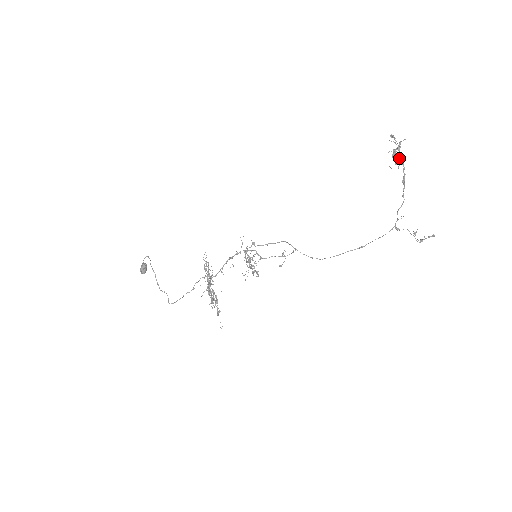
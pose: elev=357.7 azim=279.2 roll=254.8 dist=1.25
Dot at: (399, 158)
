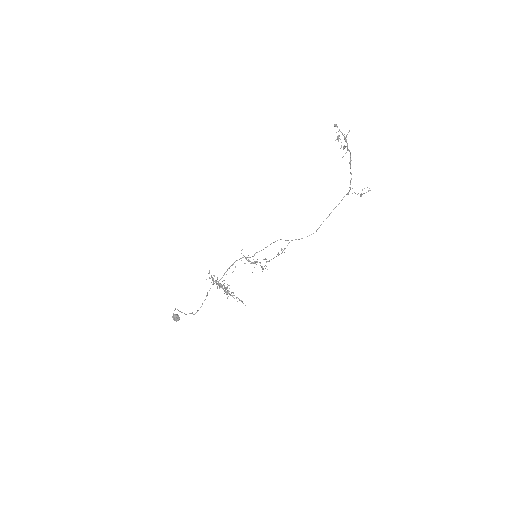
Dot at: (347, 148)
